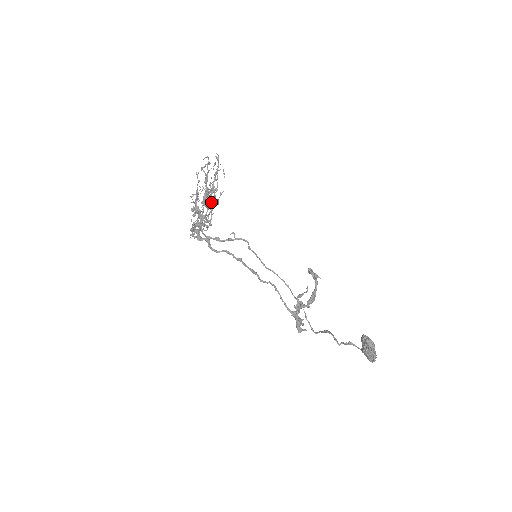
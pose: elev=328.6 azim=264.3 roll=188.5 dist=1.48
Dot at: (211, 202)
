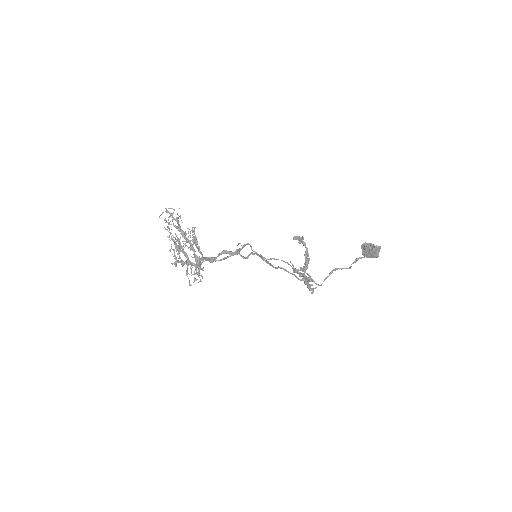
Dot at: occluded
